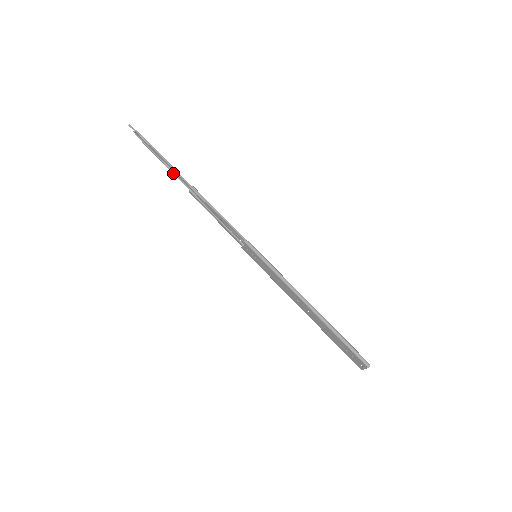
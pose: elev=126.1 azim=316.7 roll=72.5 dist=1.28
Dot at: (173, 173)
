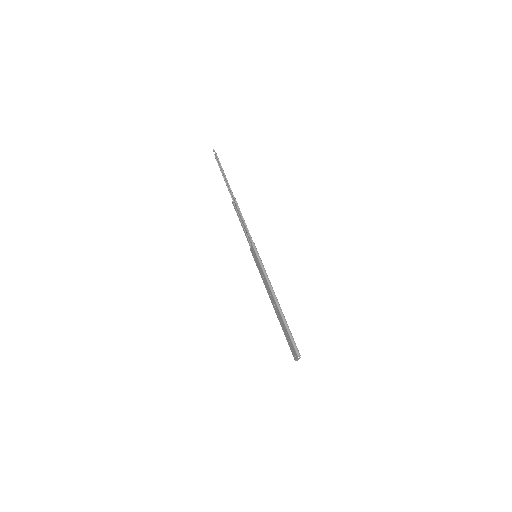
Dot at: (227, 187)
